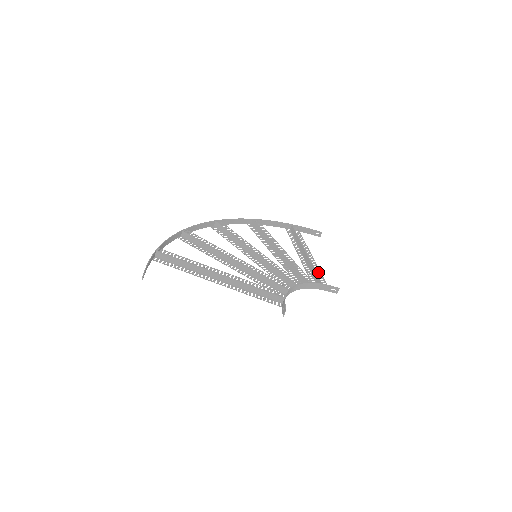
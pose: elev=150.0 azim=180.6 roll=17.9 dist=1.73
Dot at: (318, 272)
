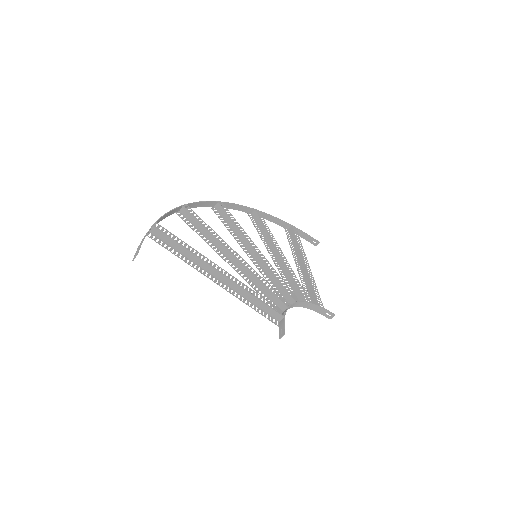
Dot at: occluded
